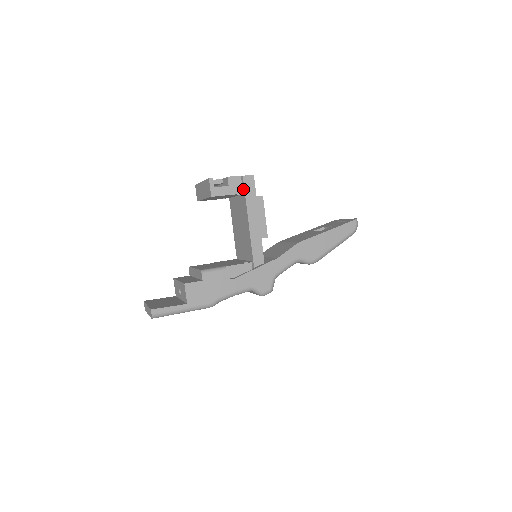
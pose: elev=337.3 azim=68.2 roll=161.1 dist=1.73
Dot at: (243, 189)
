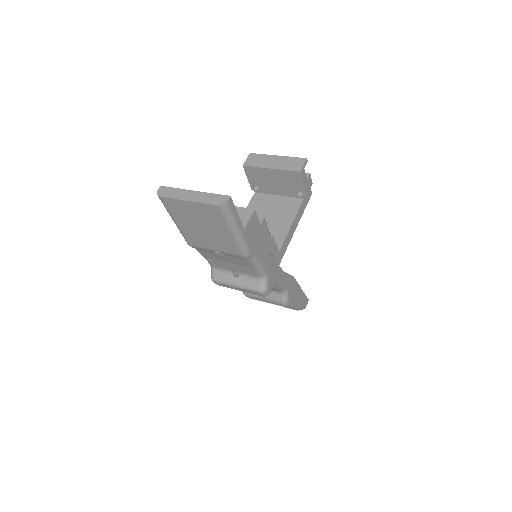
Dot at: (307, 194)
